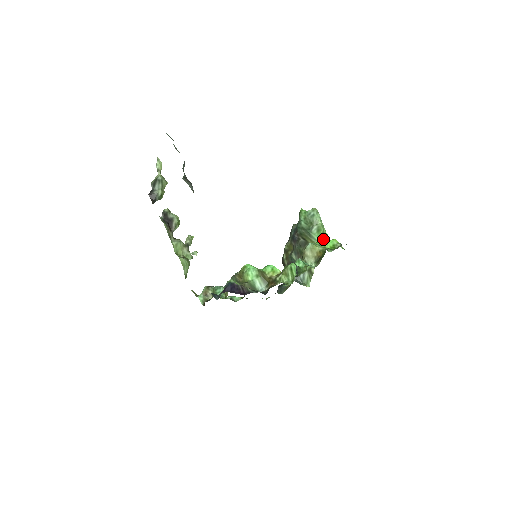
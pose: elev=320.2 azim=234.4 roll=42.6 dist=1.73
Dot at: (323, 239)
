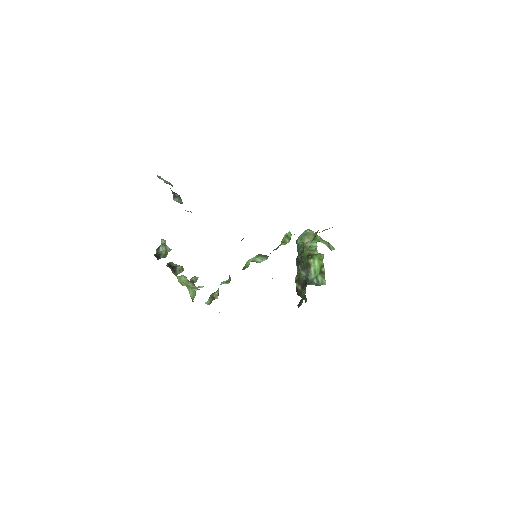
Dot at: (322, 242)
